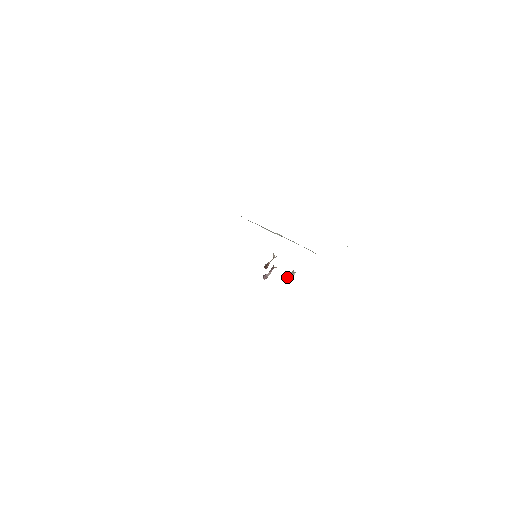
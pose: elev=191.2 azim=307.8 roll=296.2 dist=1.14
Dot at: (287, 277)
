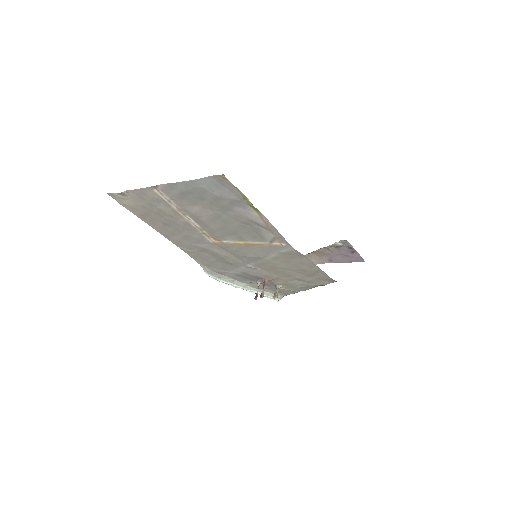
Dot at: (274, 296)
